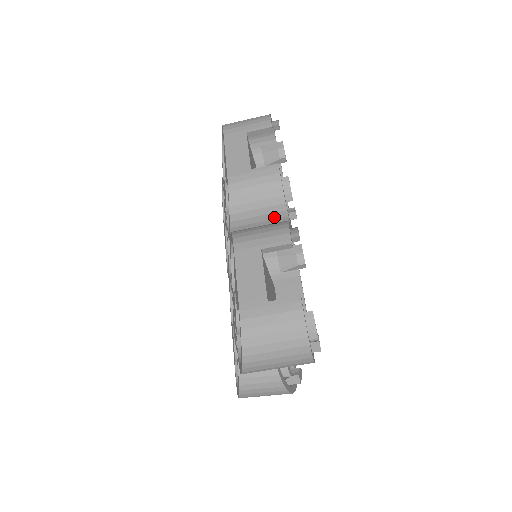
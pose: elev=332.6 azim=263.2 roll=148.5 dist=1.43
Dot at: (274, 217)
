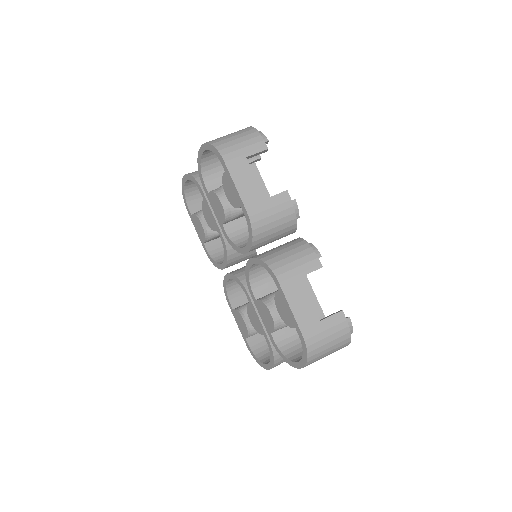
Dot at: (286, 234)
